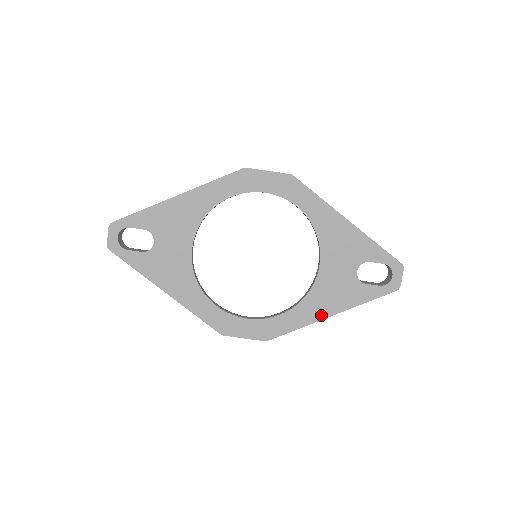
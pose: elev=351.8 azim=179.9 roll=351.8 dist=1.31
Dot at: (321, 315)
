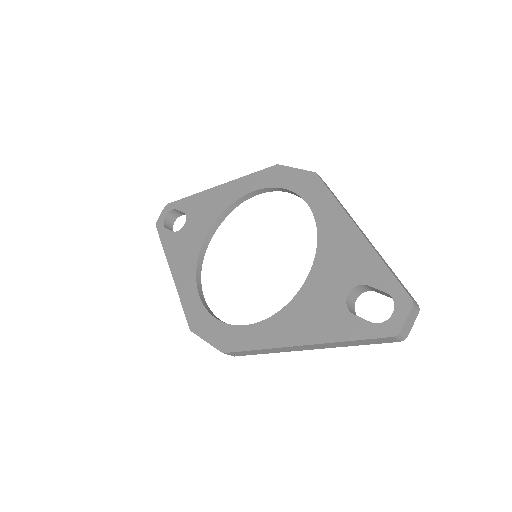
Dot at: (287, 340)
